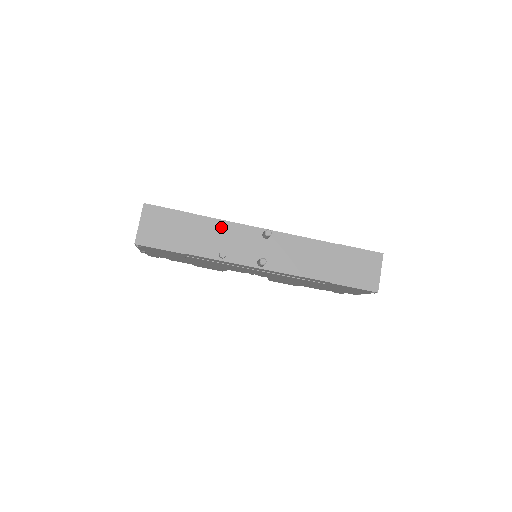
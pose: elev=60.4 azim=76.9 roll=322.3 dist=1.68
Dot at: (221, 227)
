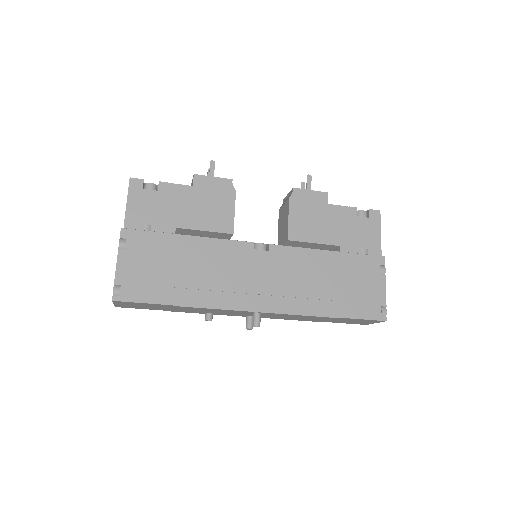
Dot at: (206, 309)
